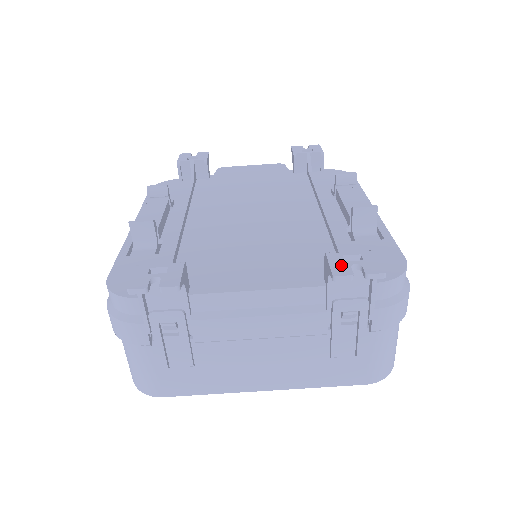
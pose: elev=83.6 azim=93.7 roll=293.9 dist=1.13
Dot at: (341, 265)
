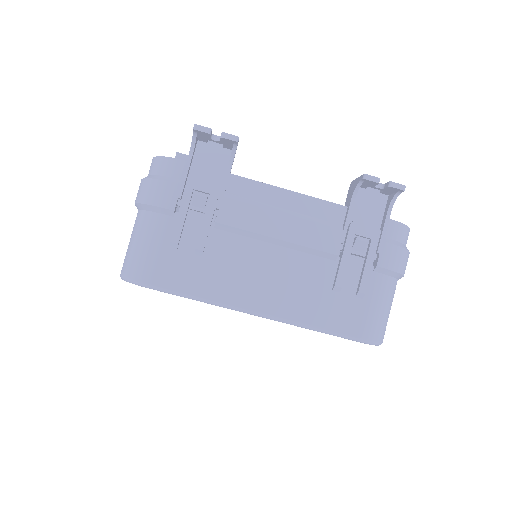
Dot at: occluded
